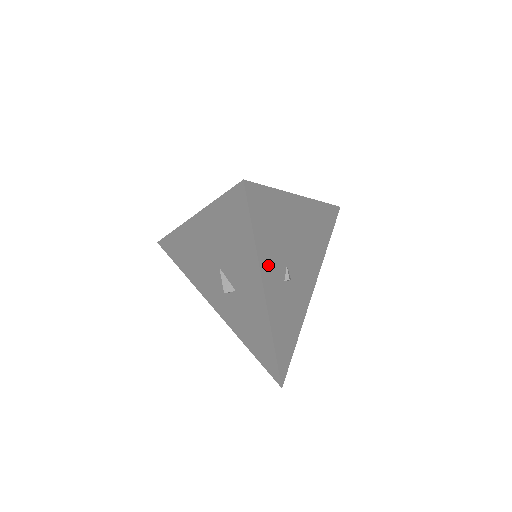
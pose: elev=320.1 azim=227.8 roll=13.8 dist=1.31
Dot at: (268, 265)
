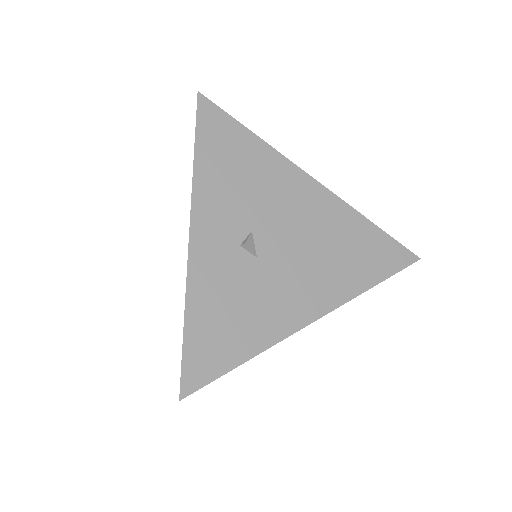
Dot at: (211, 200)
